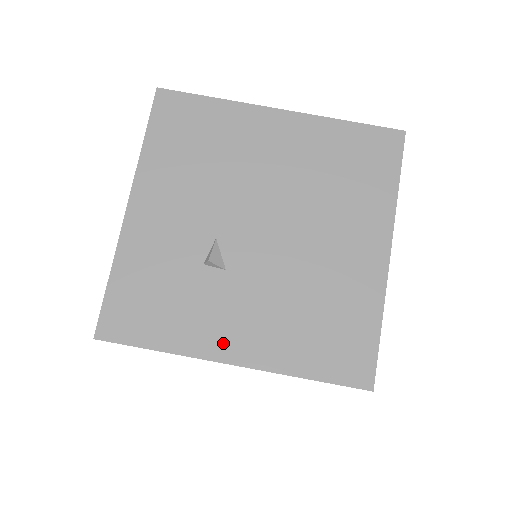
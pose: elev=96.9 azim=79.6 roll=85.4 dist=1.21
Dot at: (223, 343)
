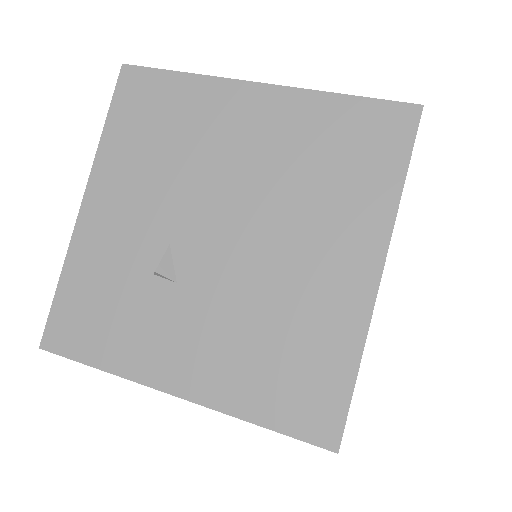
Dot at: (166, 369)
